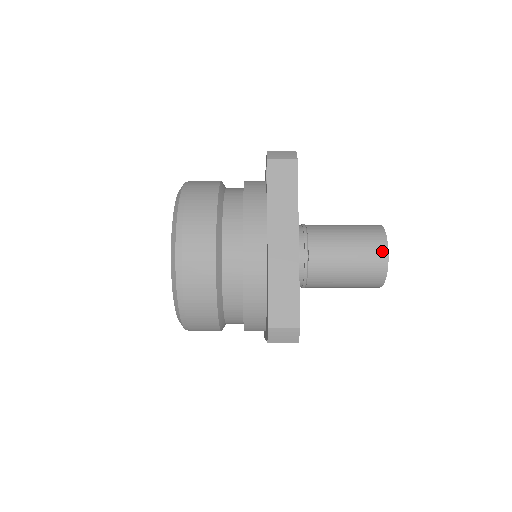
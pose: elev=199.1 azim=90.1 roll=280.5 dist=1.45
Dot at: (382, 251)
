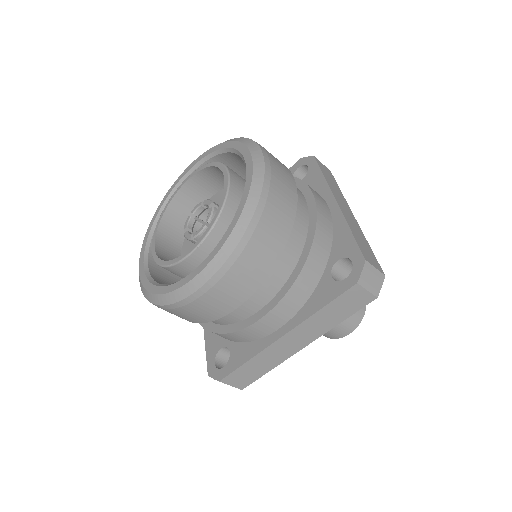
Dot at: occluded
